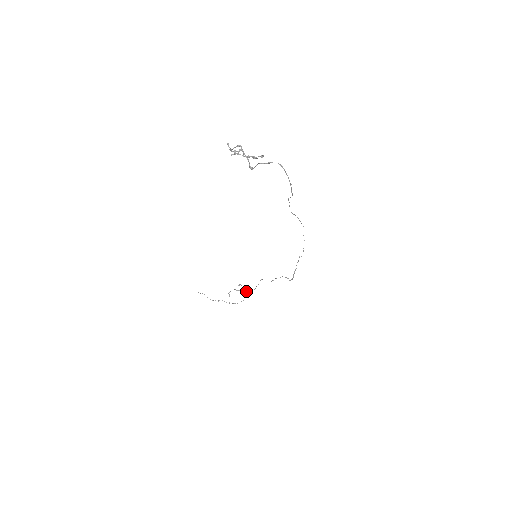
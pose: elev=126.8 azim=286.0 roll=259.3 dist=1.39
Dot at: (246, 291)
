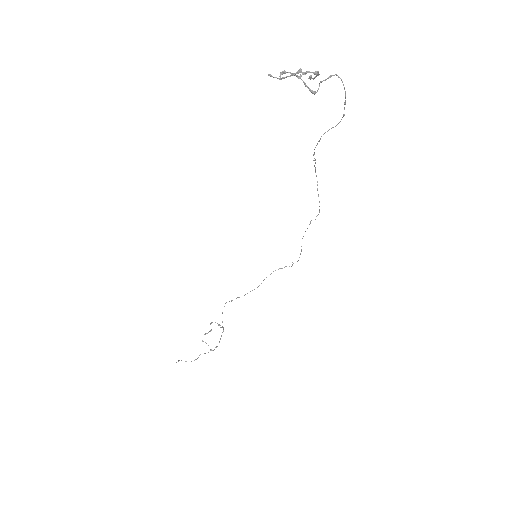
Dot at: occluded
